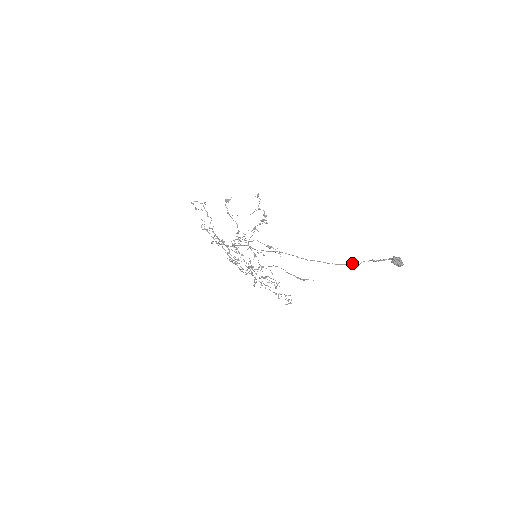
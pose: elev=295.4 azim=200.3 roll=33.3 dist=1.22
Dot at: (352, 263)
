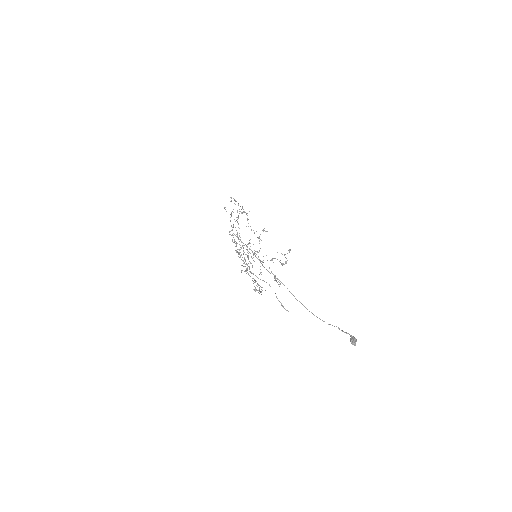
Dot at: (324, 321)
